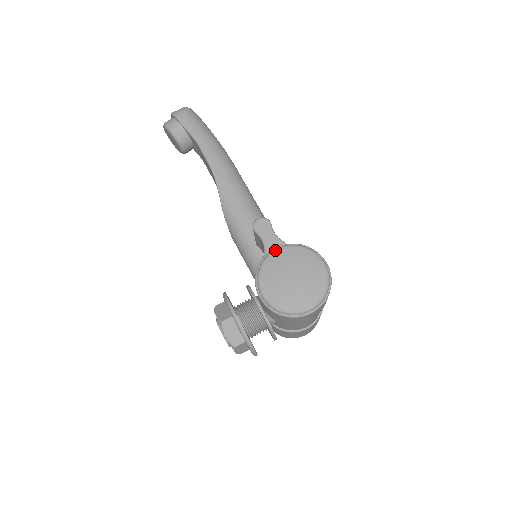
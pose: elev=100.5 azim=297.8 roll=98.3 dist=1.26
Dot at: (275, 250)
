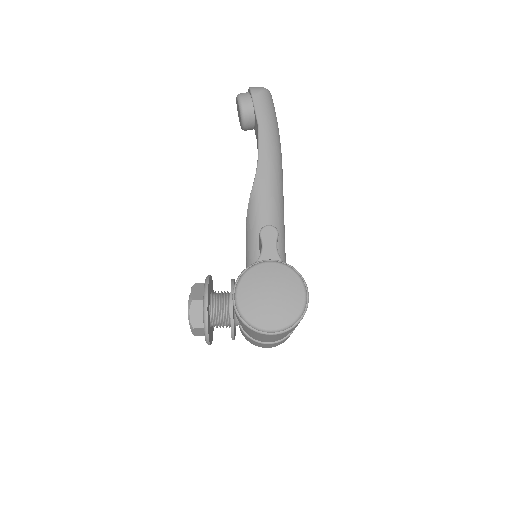
Dot at: (268, 261)
